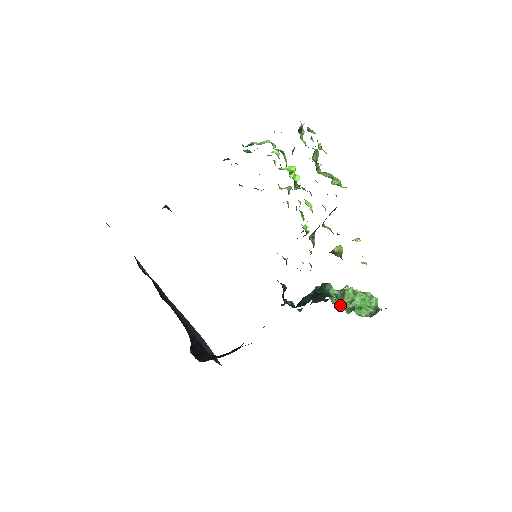
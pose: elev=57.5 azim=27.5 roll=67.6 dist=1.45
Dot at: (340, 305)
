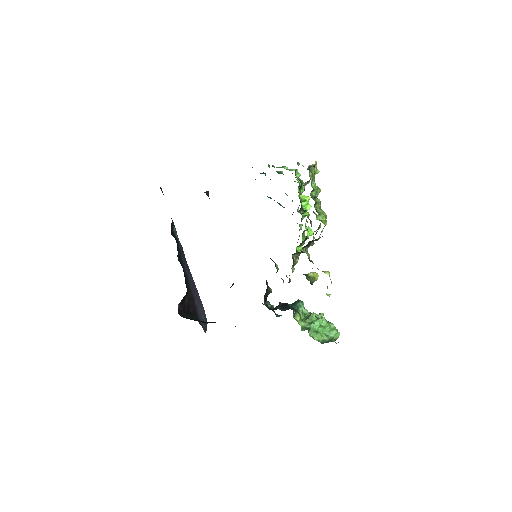
Dot at: (300, 321)
